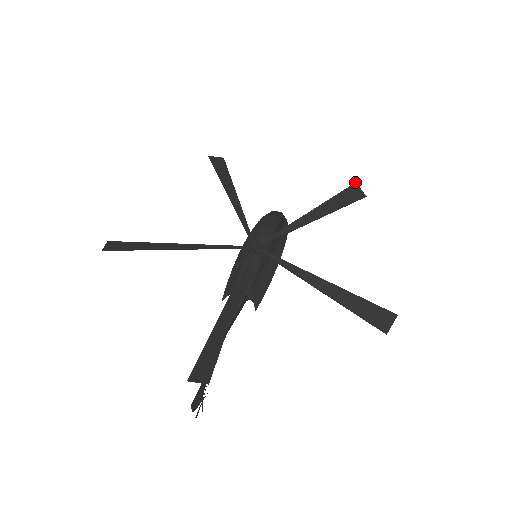
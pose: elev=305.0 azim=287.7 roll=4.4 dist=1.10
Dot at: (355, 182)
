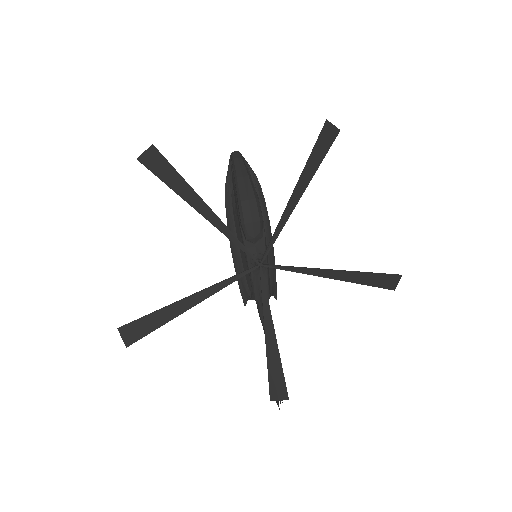
Dot at: (326, 120)
